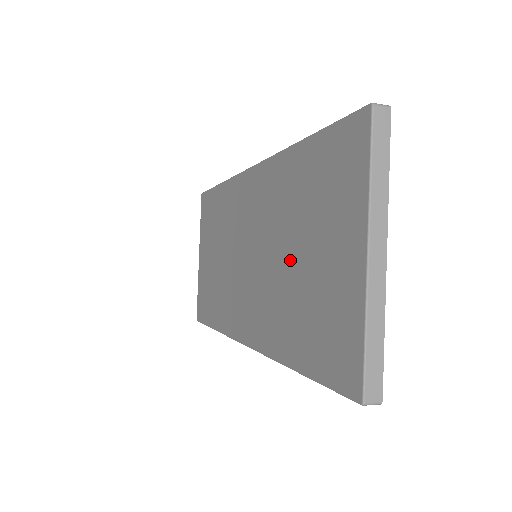
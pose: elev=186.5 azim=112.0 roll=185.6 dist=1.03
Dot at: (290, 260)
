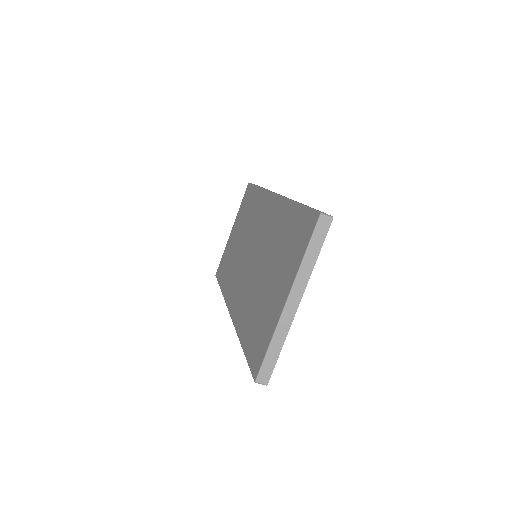
Dot at: (263, 276)
